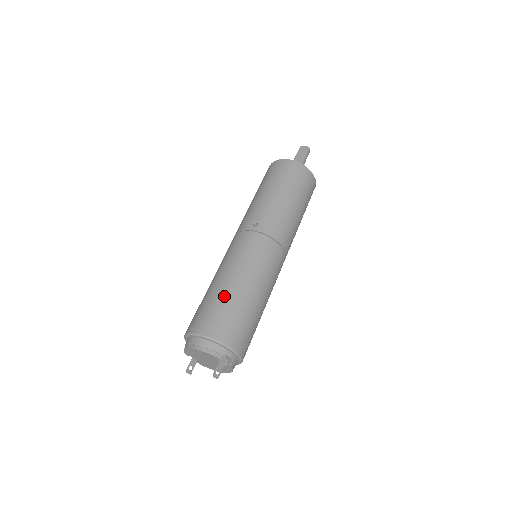
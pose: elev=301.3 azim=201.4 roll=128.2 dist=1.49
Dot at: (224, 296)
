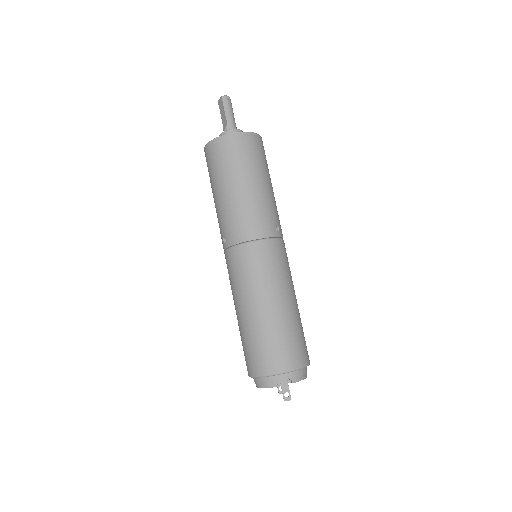
Dot at: (244, 331)
